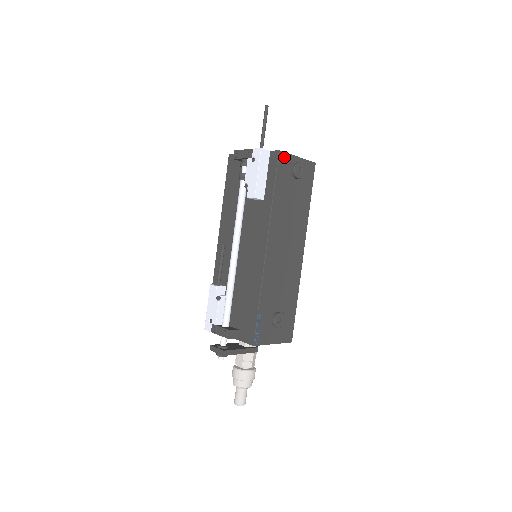
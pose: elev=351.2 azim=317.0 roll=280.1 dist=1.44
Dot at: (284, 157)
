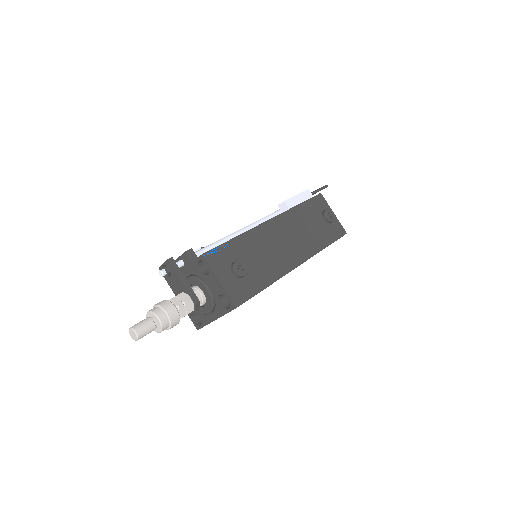
Dot at: (322, 200)
